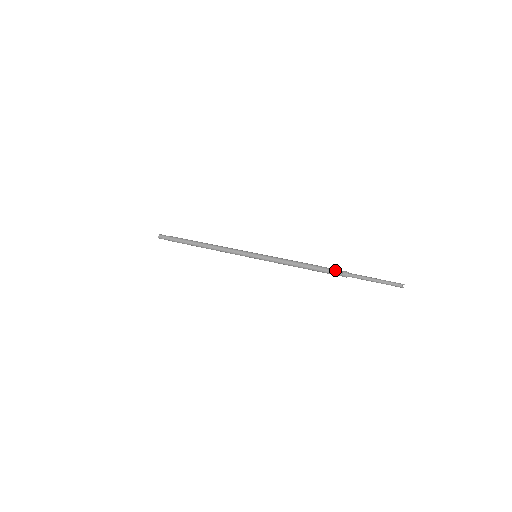
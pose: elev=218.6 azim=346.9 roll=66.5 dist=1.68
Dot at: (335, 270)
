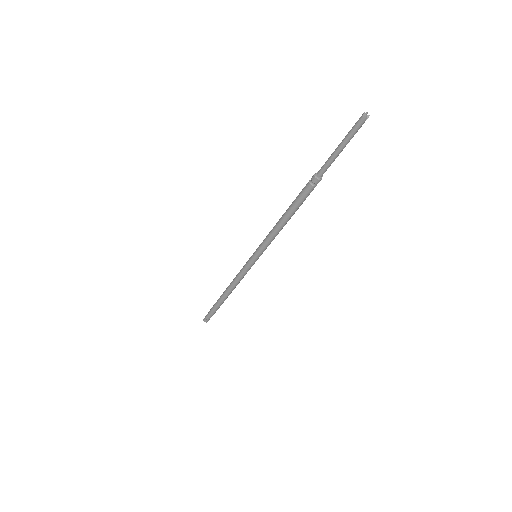
Dot at: (305, 186)
